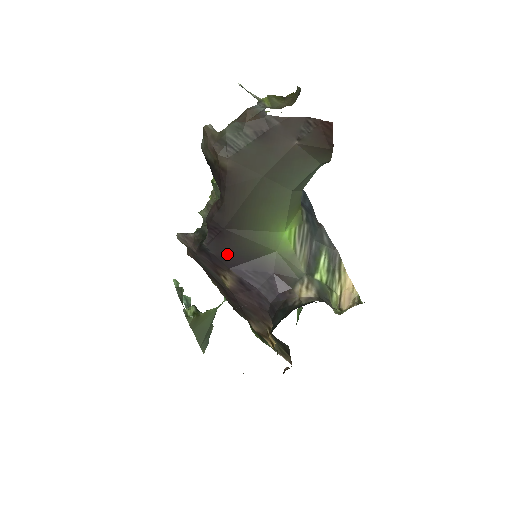
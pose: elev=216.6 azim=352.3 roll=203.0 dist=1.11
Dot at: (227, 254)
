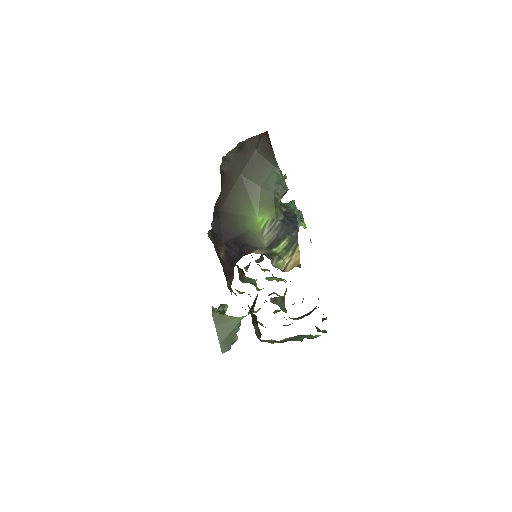
Dot at: (221, 231)
